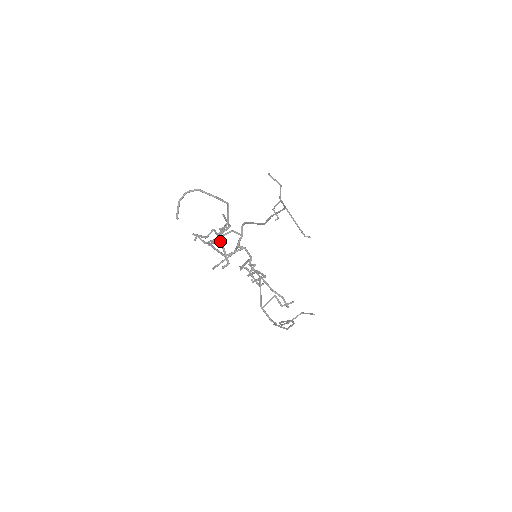
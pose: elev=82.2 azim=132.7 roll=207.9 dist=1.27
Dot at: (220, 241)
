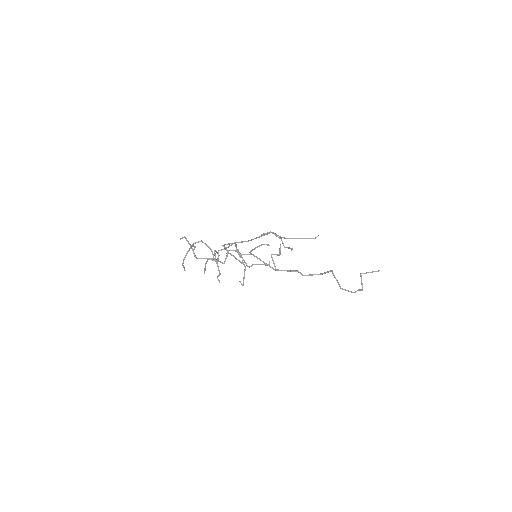
Dot at: (191, 247)
